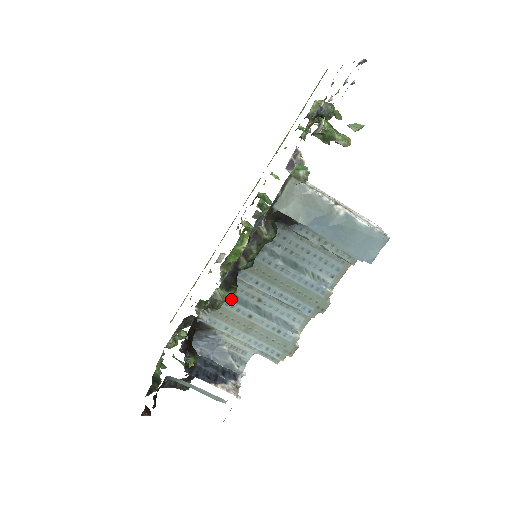
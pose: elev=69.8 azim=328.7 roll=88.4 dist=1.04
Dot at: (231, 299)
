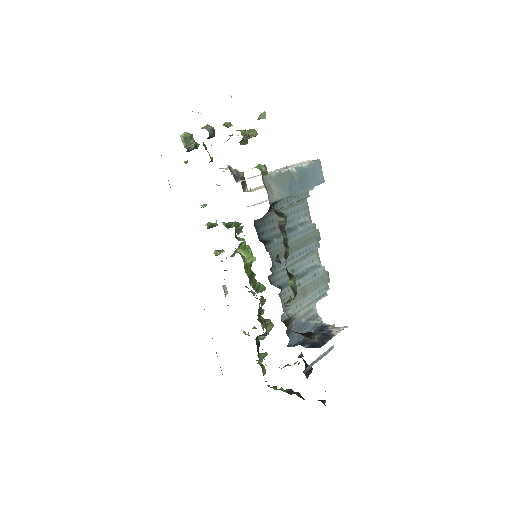
Dot at: (284, 288)
